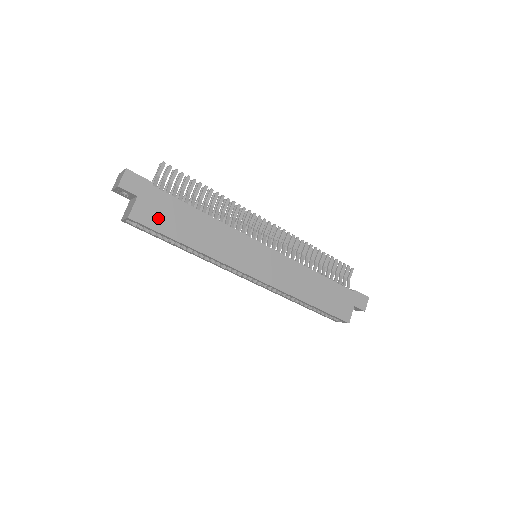
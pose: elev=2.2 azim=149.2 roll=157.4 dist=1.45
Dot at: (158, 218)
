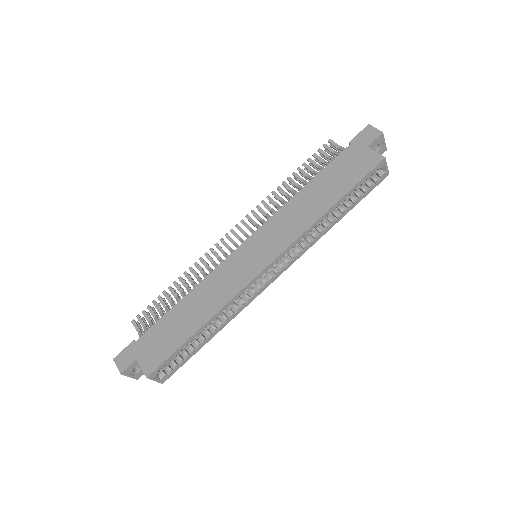
Dot at: (162, 348)
